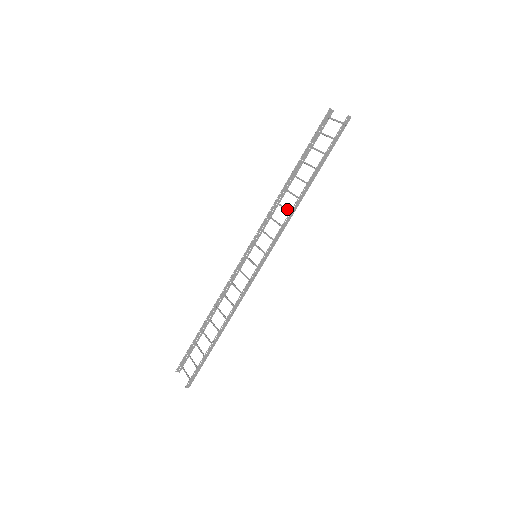
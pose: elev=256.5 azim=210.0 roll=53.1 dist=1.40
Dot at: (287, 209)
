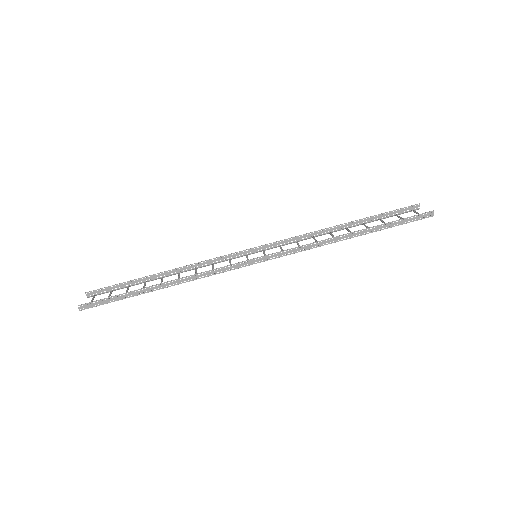
Dot at: occluded
